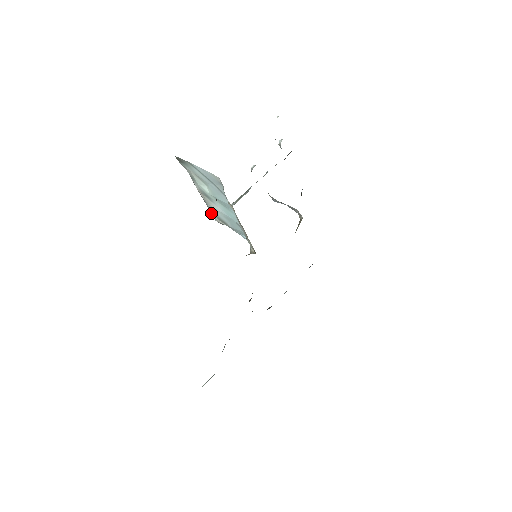
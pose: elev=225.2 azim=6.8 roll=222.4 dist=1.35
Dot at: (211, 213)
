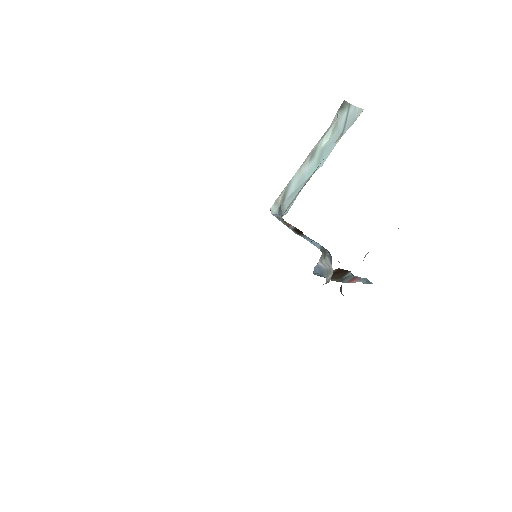
Dot at: (282, 192)
